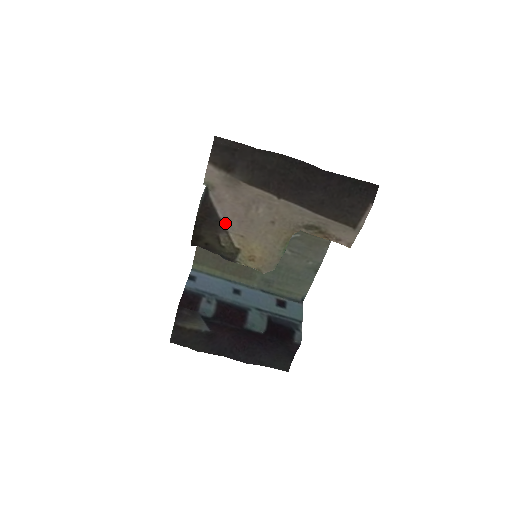
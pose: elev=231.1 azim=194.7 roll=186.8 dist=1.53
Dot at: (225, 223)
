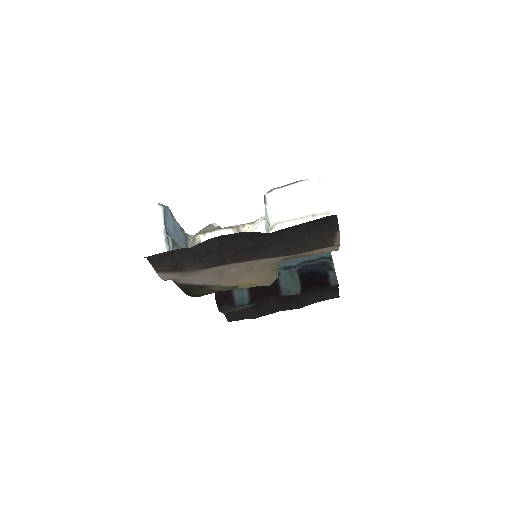
Dot at: (209, 284)
